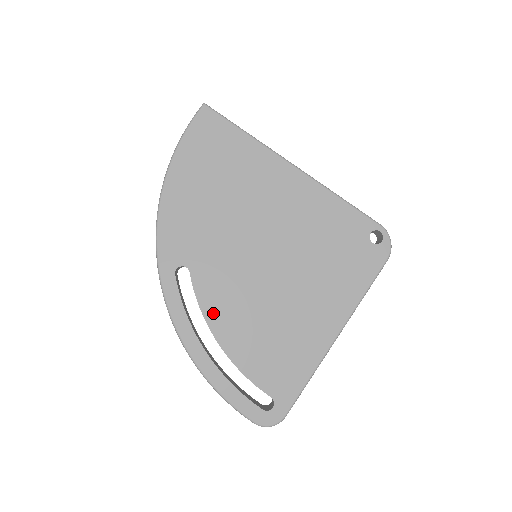
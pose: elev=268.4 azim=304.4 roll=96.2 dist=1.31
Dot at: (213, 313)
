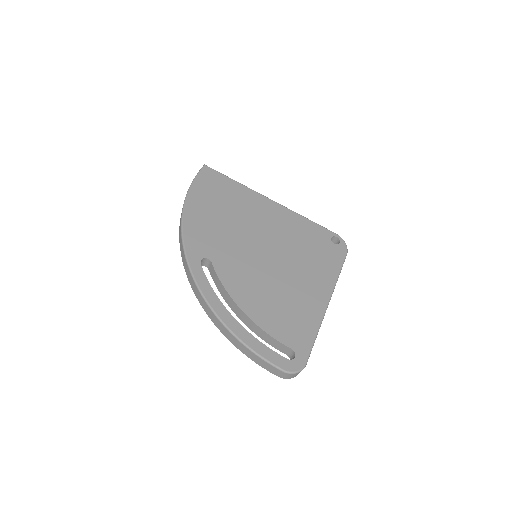
Dot at: (234, 289)
